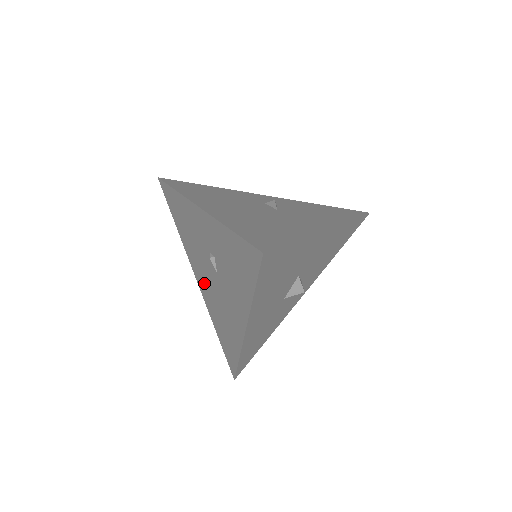
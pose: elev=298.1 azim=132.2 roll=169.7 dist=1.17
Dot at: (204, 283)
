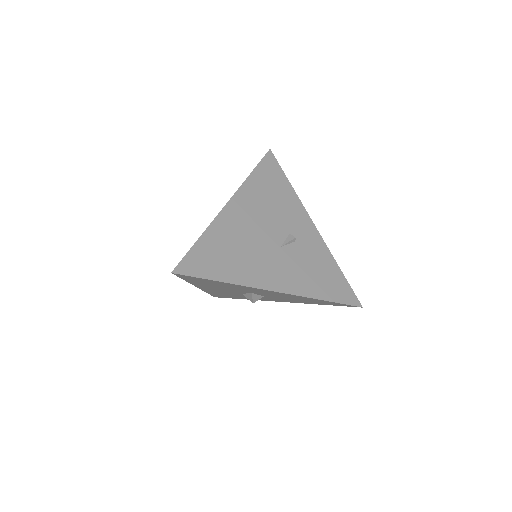
Dot at: occluded
